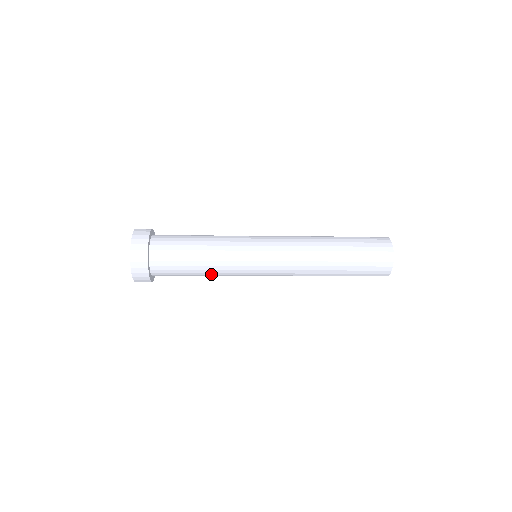
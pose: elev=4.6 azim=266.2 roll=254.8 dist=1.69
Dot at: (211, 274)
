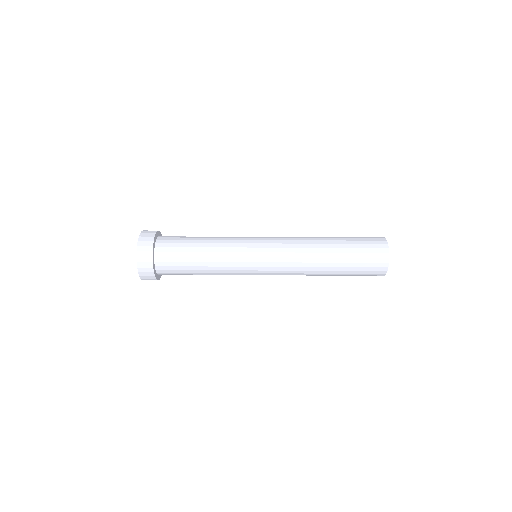
Dot at: occluded
